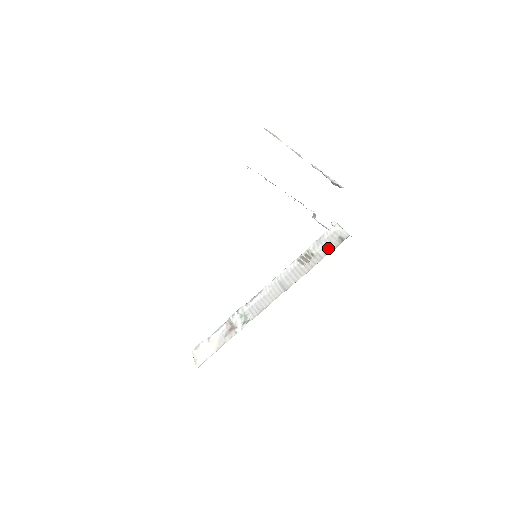
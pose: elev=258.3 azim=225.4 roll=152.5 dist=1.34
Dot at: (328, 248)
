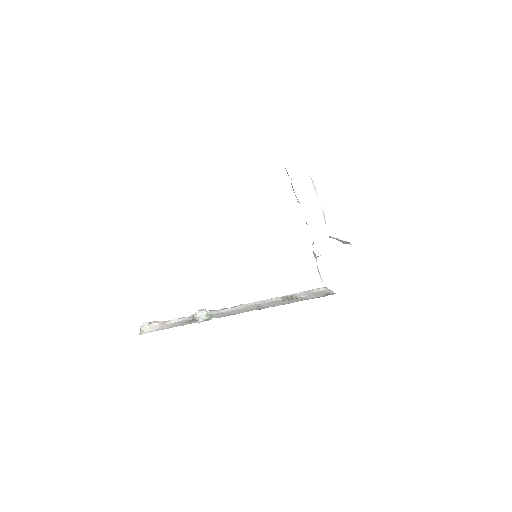
Dot at: (313, 296)
